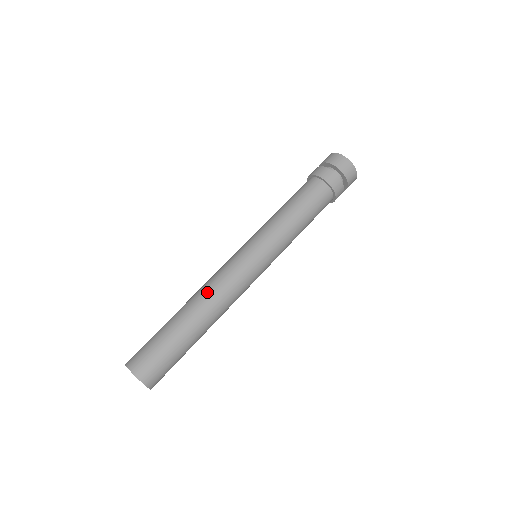
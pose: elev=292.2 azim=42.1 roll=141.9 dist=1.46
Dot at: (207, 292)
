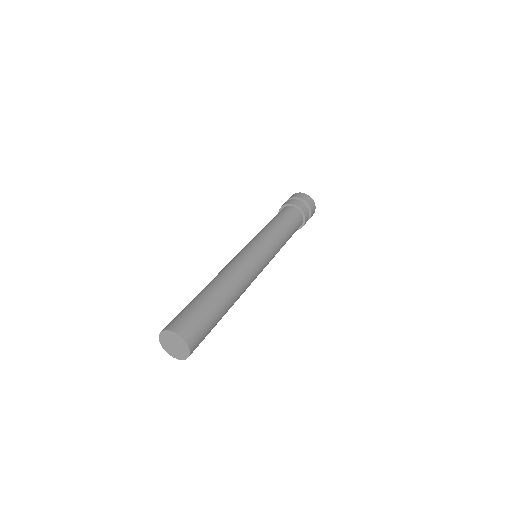
Dot at: (238, 279)
